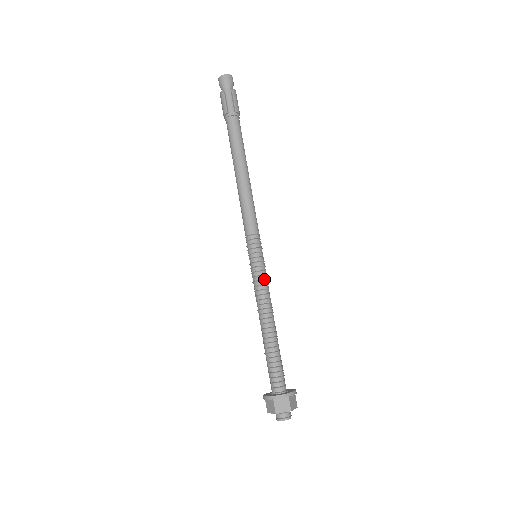
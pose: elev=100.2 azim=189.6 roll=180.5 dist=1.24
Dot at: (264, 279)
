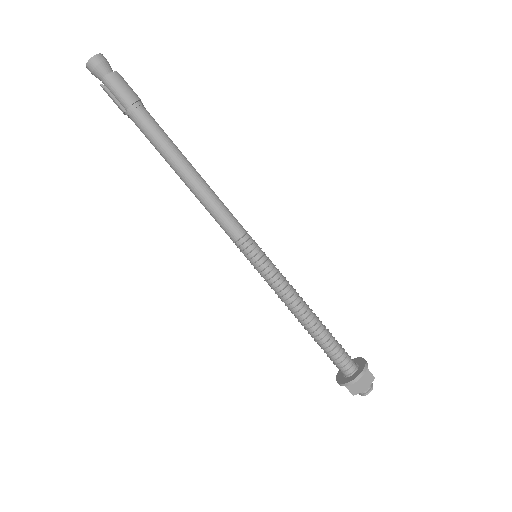
Dot at: (276, 280)
